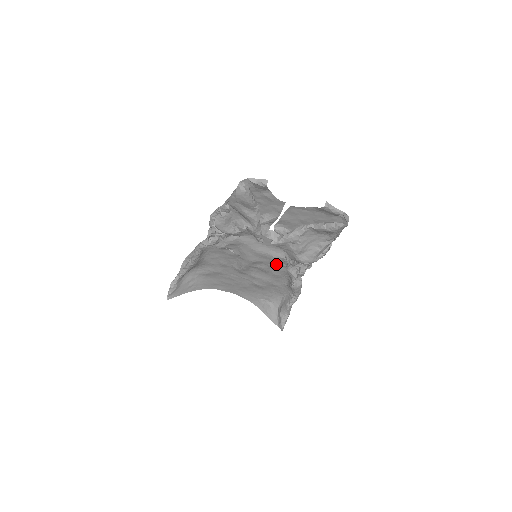
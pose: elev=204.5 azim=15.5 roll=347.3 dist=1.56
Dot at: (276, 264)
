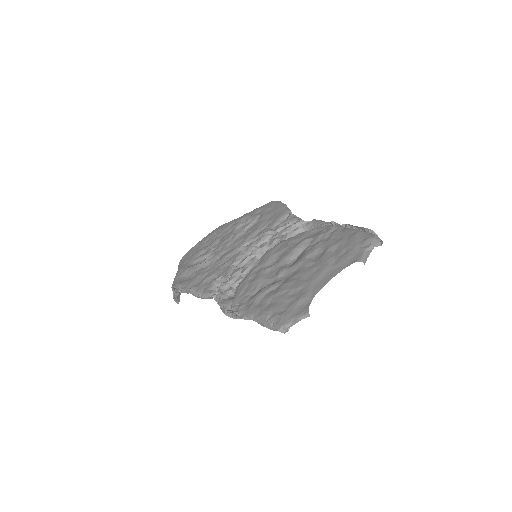
Dot at: occluded
